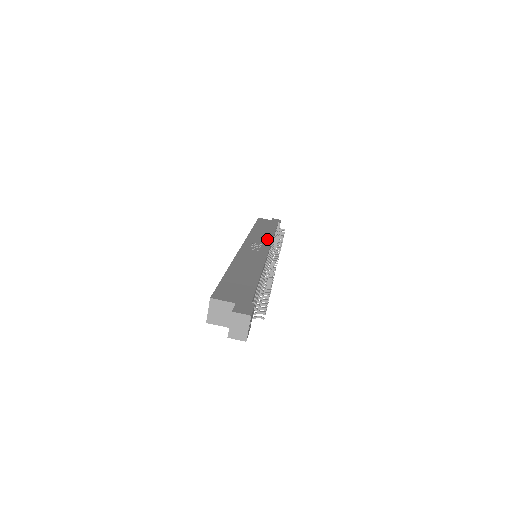
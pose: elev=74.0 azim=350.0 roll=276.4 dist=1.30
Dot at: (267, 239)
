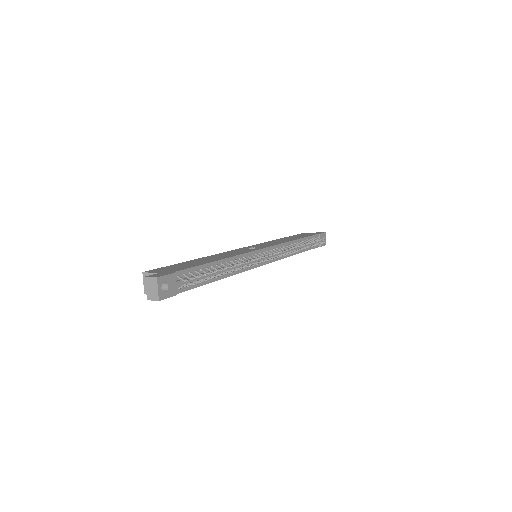
Dot at: (278, 243)
